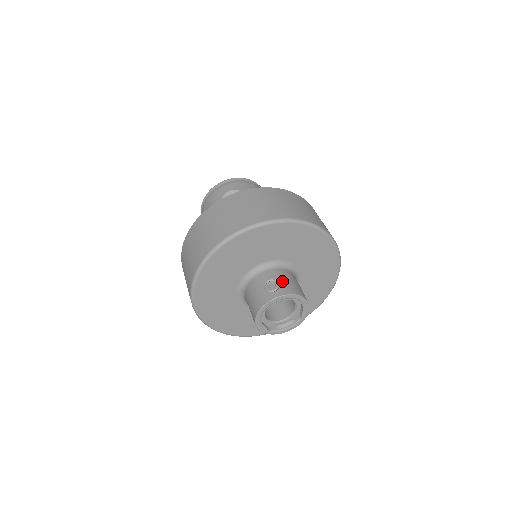
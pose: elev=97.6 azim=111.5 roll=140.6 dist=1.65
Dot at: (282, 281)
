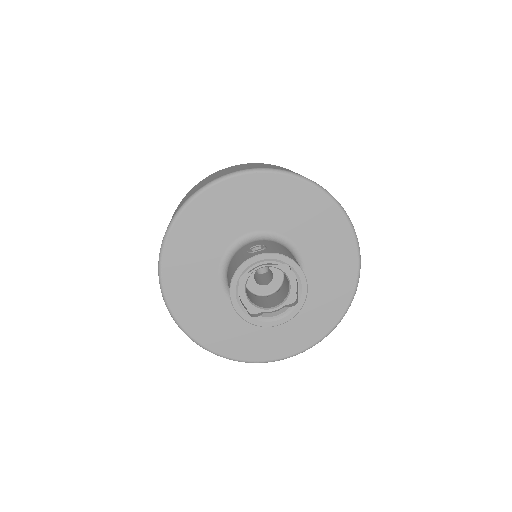
Dot at: (272, 246)
